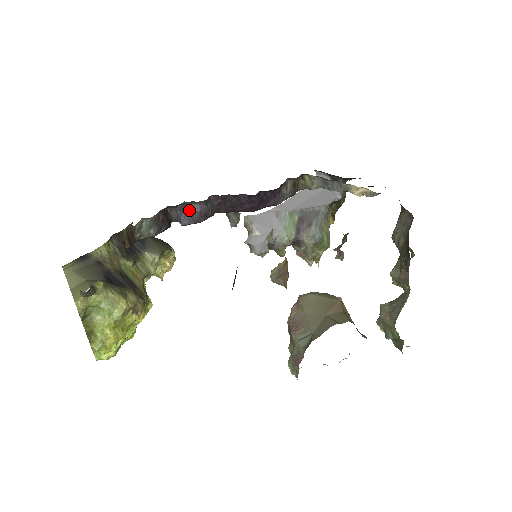
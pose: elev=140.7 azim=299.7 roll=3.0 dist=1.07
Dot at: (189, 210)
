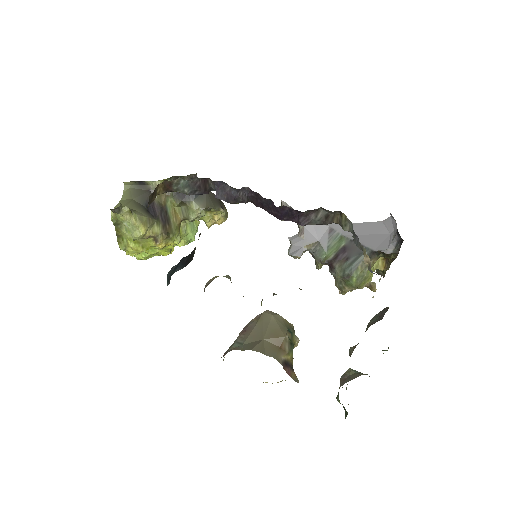
Dot at: (224, 189)
